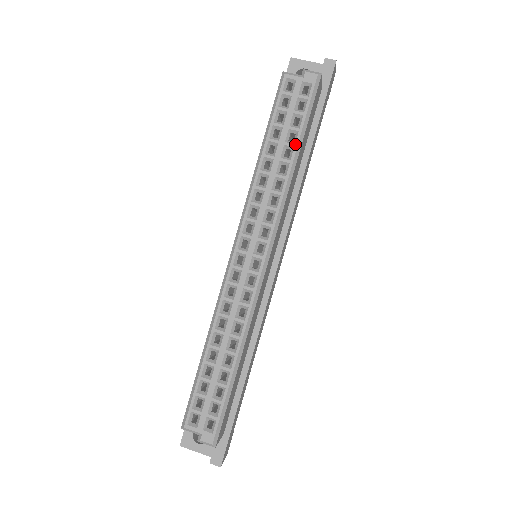
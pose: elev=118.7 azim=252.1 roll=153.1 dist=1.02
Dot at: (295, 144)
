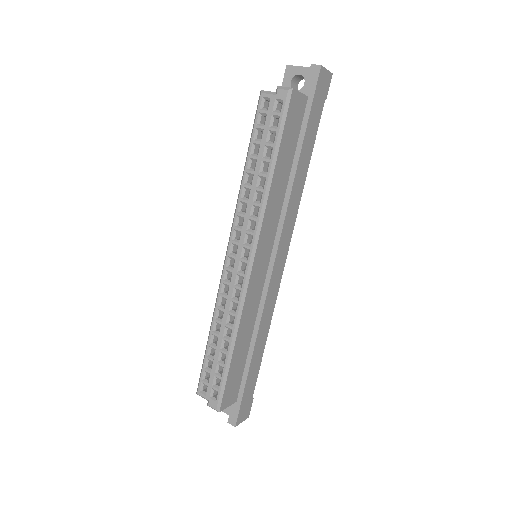
Dot at: (270, 159)
